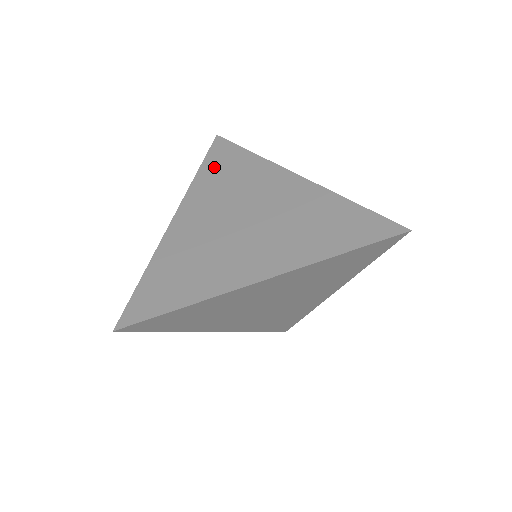
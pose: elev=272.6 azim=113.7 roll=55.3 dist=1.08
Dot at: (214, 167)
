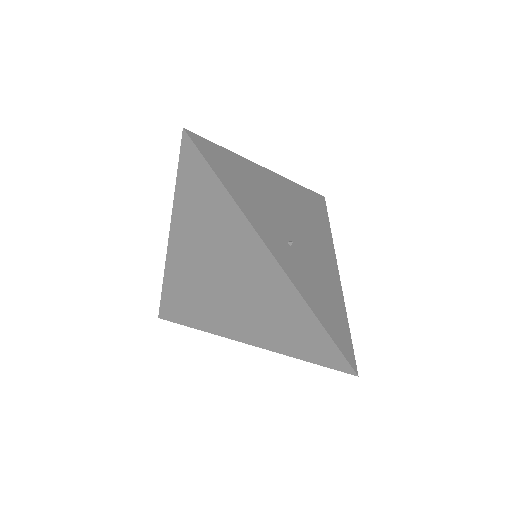
Dot at: (190, 193)
